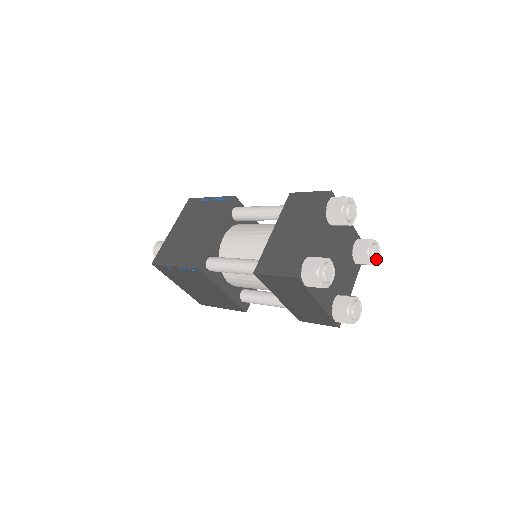
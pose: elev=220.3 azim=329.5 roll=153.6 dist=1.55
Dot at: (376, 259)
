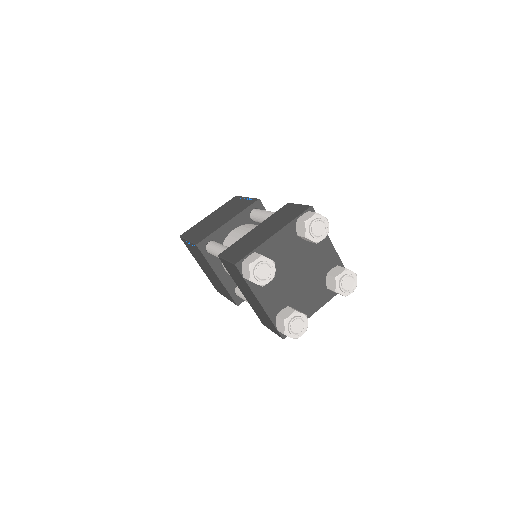
Dot at: (346, 290)
